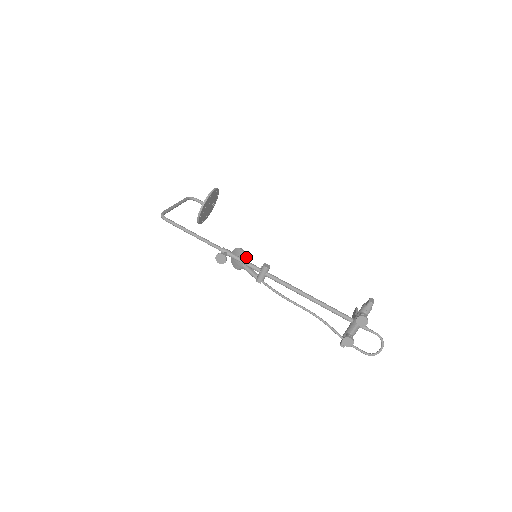
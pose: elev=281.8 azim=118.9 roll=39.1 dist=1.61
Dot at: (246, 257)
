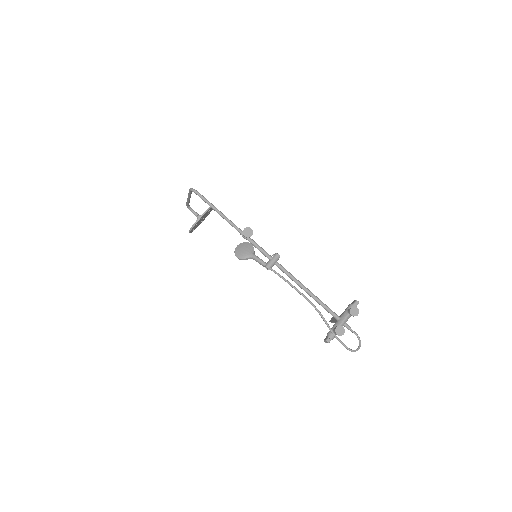
Dot at: occluded
